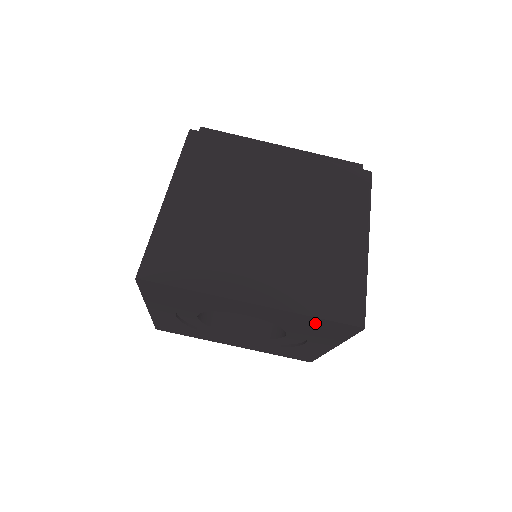
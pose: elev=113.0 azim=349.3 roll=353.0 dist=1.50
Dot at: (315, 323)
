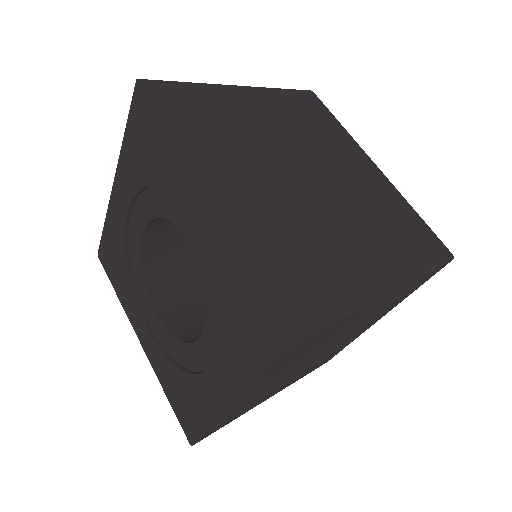
Dot at: (251, 290)
